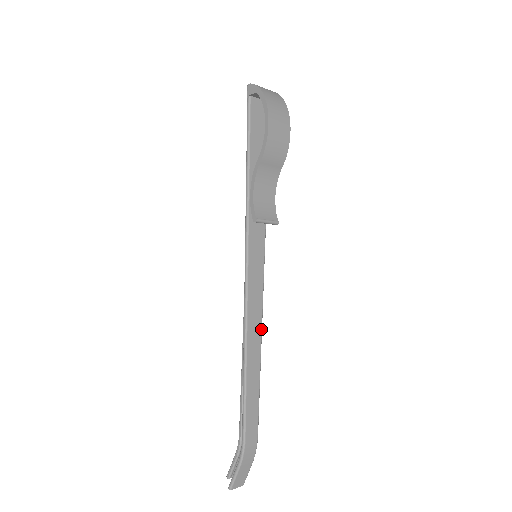
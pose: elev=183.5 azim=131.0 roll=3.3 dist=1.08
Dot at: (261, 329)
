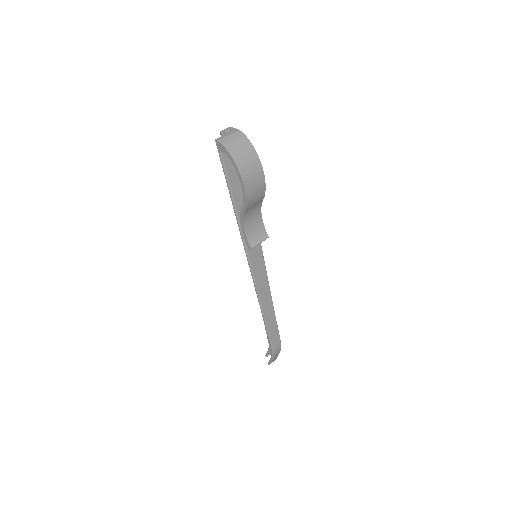
Dot at: (270, 294)
